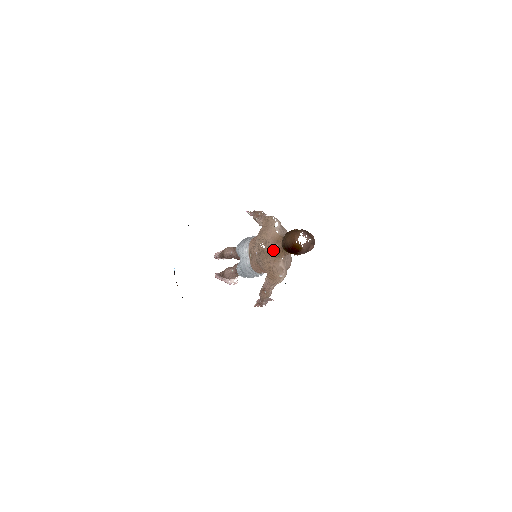
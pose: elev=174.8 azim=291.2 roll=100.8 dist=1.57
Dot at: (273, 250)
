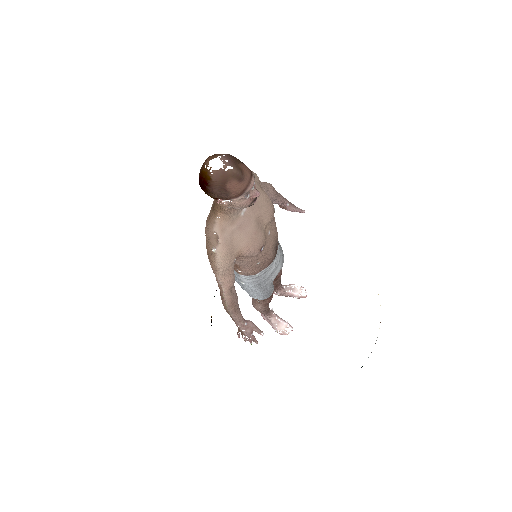
Dot at: (212, 204)
